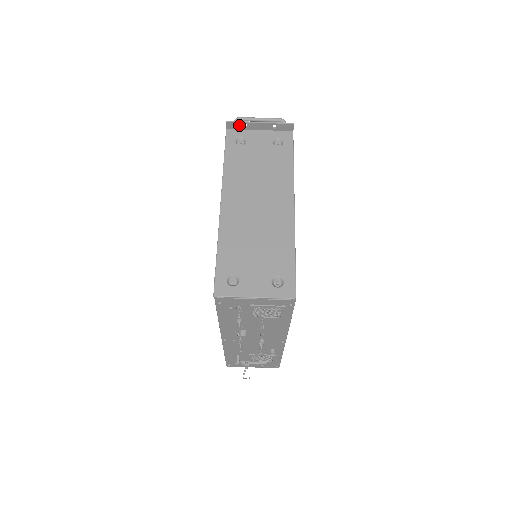
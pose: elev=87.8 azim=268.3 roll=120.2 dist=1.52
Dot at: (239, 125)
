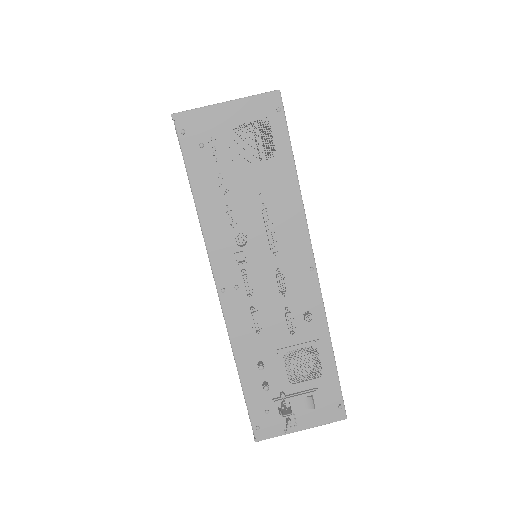
Dot at: occluded
